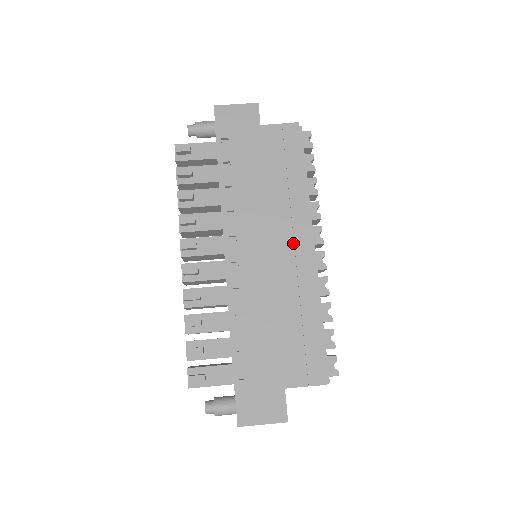
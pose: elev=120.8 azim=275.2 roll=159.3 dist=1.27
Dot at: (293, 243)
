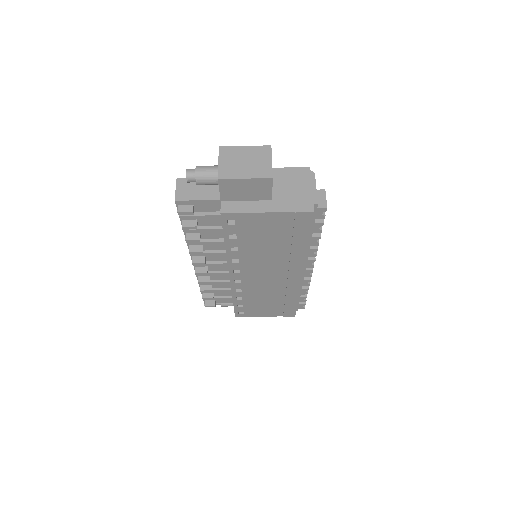
Dot at: (287, 274)
